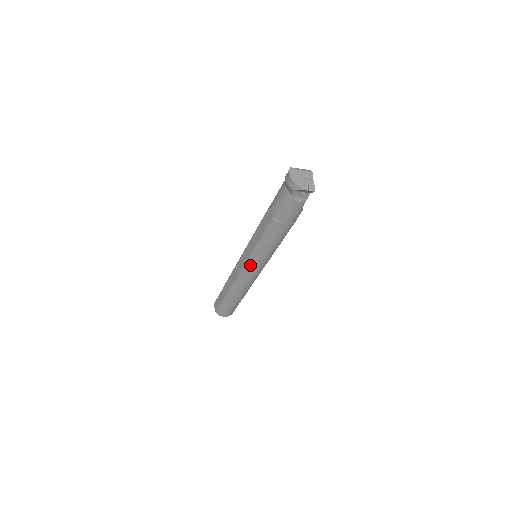
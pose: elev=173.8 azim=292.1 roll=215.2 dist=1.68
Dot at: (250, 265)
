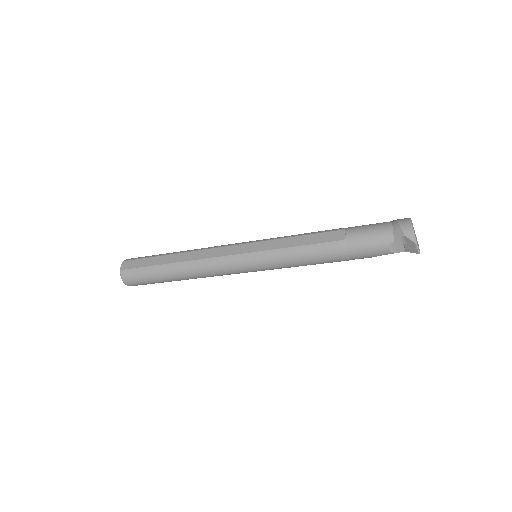
Dot at: (250, 259)
